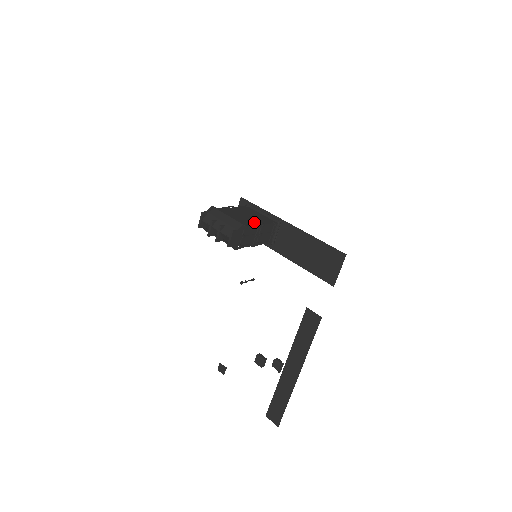
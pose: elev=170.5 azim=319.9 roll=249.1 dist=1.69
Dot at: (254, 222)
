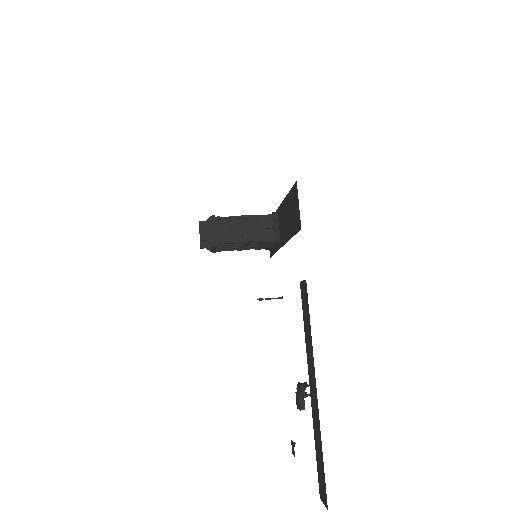
Dot at: occluded
